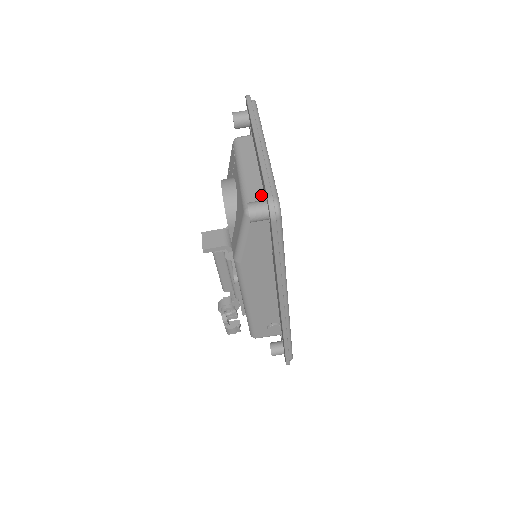
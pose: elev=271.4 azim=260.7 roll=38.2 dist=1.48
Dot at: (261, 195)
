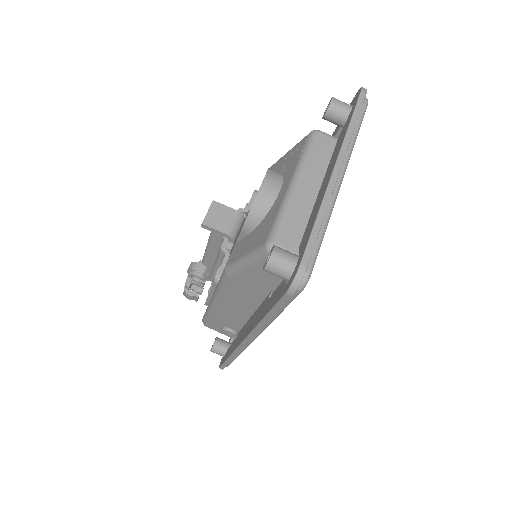
Dot at: (298, 235)
